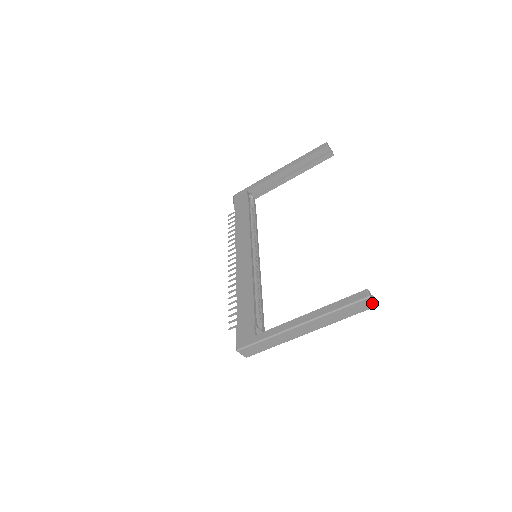
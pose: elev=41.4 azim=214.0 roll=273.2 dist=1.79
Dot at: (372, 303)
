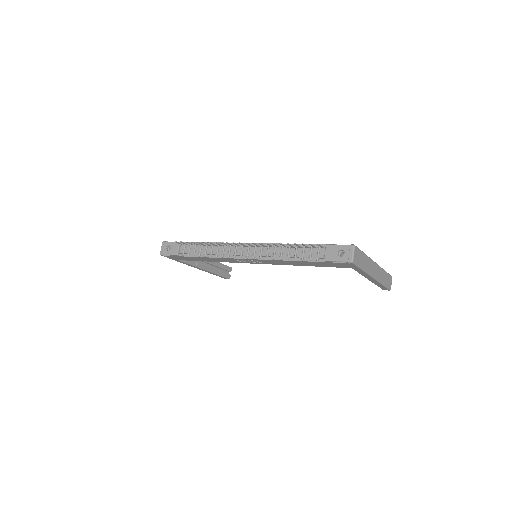
Dot at: (391, 284)
